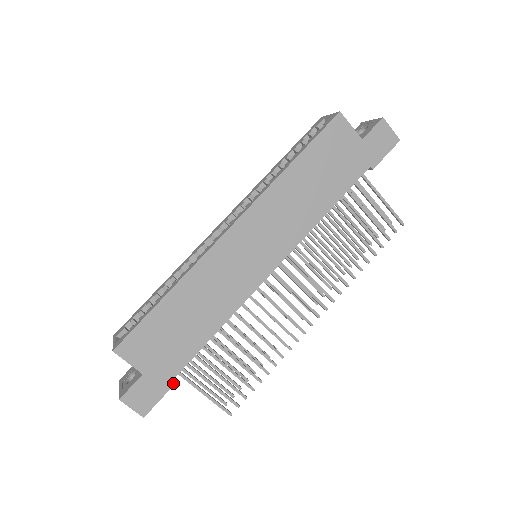
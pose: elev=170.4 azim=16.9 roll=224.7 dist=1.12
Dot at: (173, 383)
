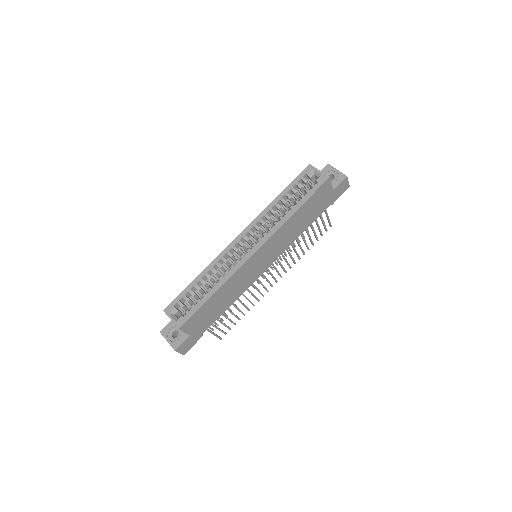
Dot at: occluded
